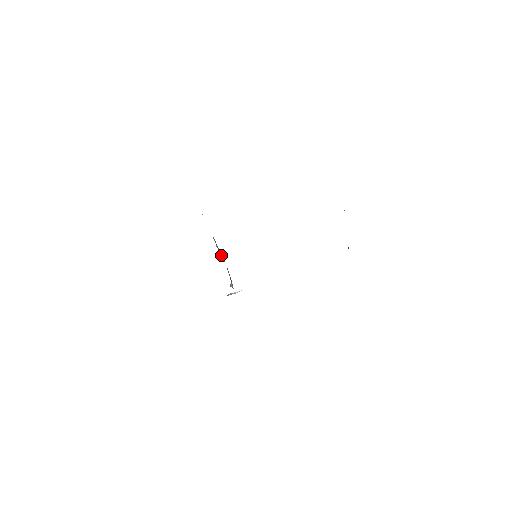
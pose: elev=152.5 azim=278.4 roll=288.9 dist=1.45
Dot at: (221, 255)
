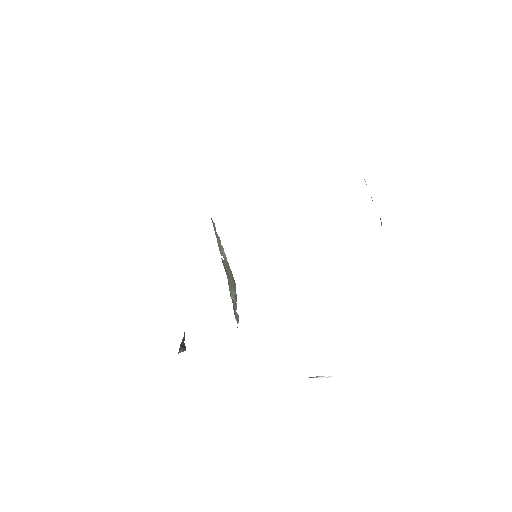
Dot at: (226, 267)
